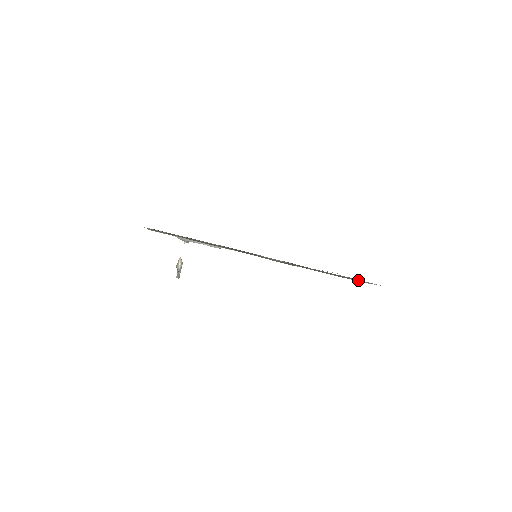
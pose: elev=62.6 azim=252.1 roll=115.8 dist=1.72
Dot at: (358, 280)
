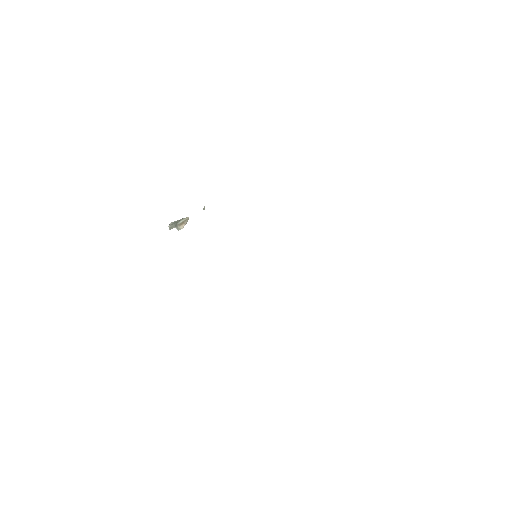
Dot at: occluded
